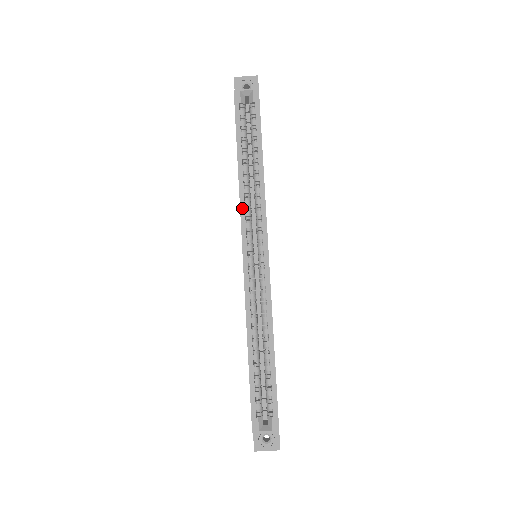
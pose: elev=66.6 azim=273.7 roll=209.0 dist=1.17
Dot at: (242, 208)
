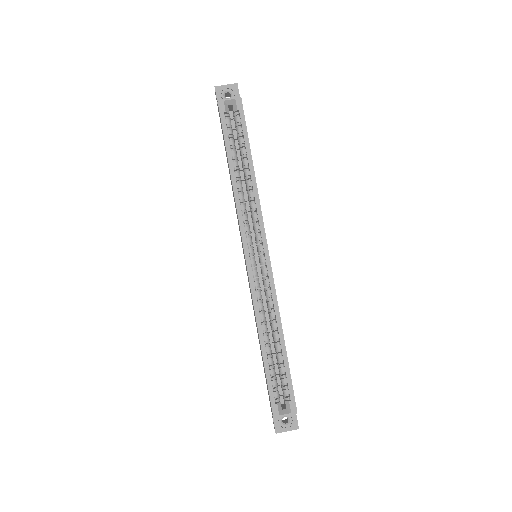
Dot at: (239, 213)
